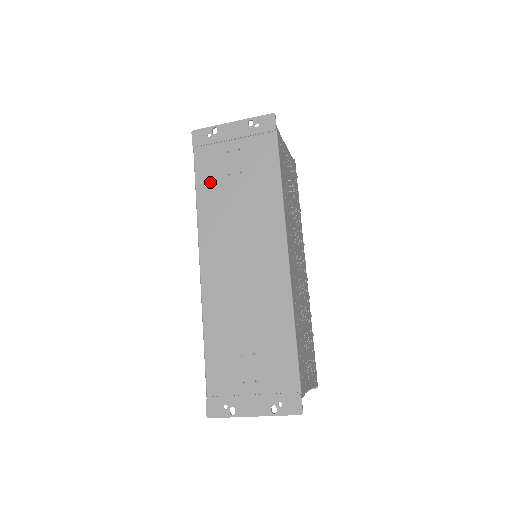
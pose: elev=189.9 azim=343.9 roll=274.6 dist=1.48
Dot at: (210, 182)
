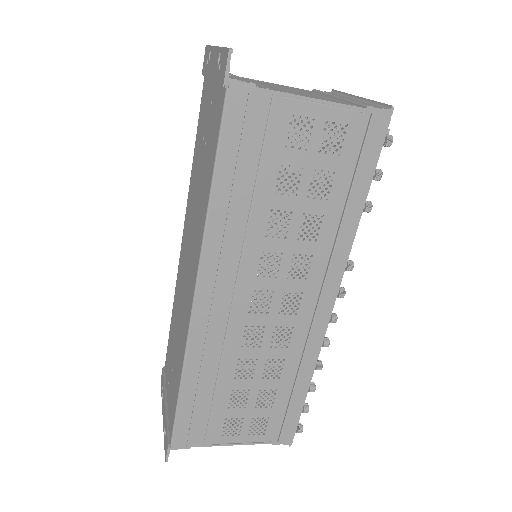
Dot at: (198, 139)
